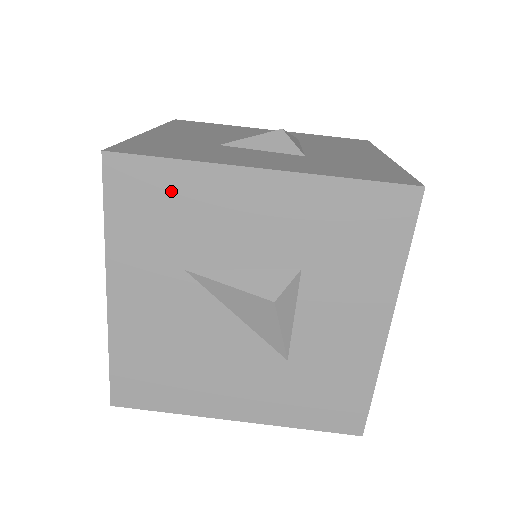
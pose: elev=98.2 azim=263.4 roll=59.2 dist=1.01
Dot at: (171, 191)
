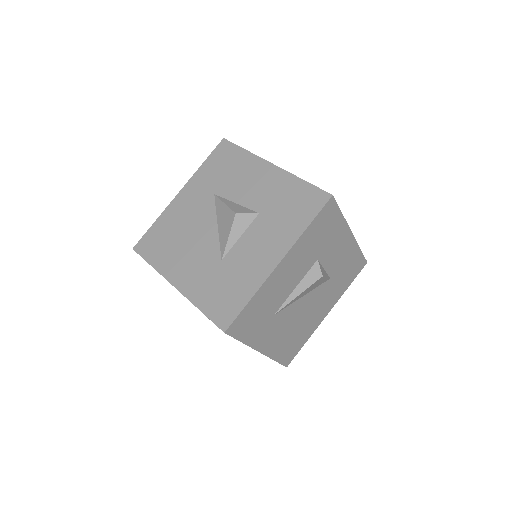
Dot at: (234, 160)
